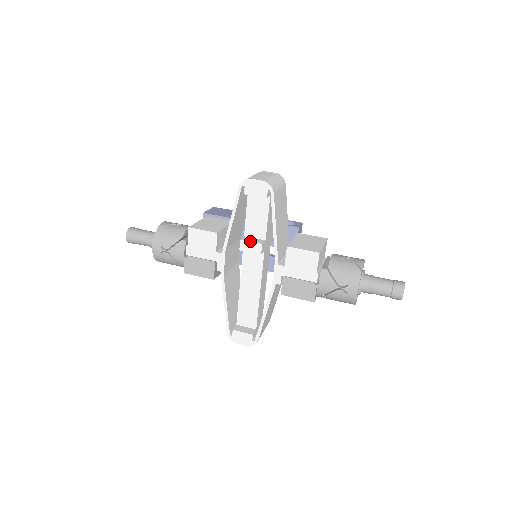
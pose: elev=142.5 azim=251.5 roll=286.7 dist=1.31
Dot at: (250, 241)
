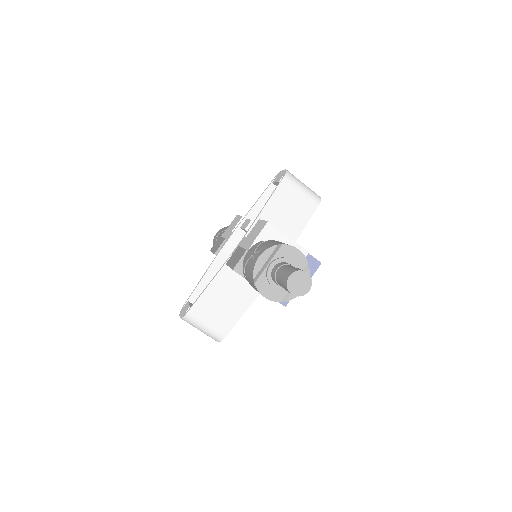
Dot at: (249, 219)
